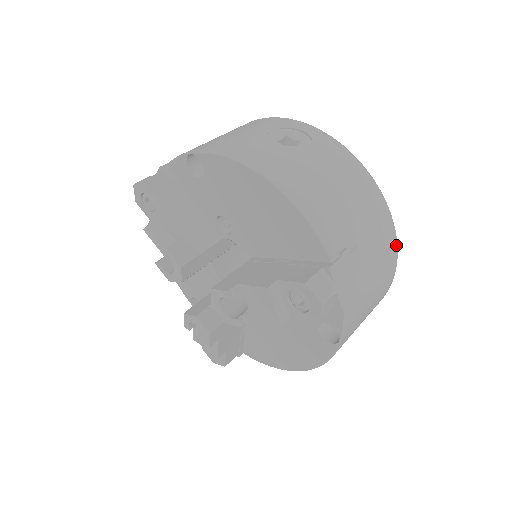
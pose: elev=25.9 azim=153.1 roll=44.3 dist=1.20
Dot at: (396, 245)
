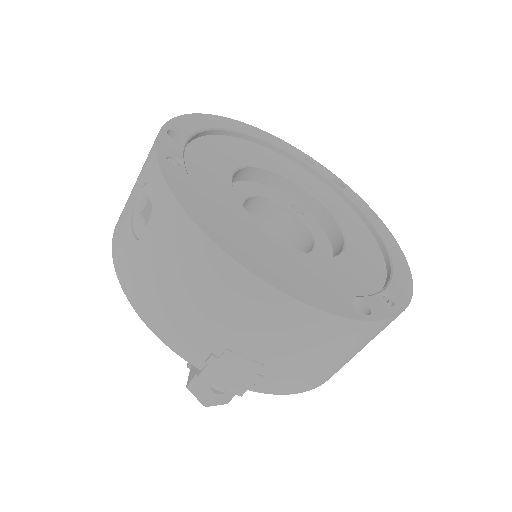
Dot at: (316, 310)
